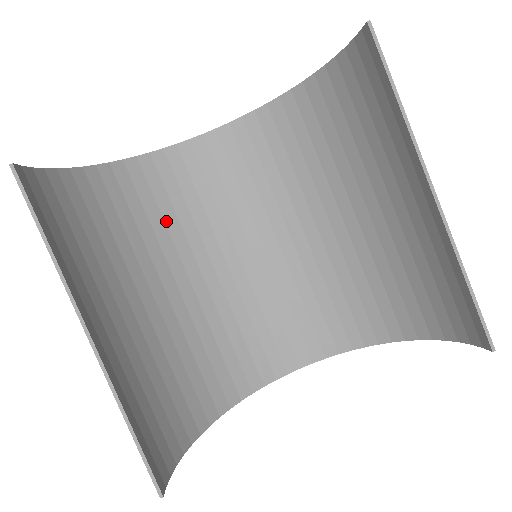
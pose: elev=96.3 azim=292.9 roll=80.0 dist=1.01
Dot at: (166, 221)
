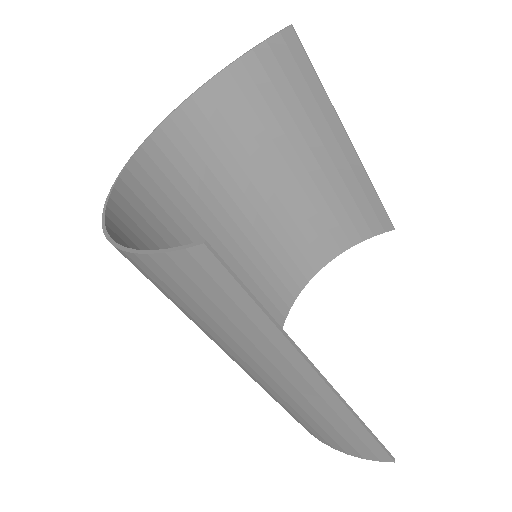
Dot at: occluded
